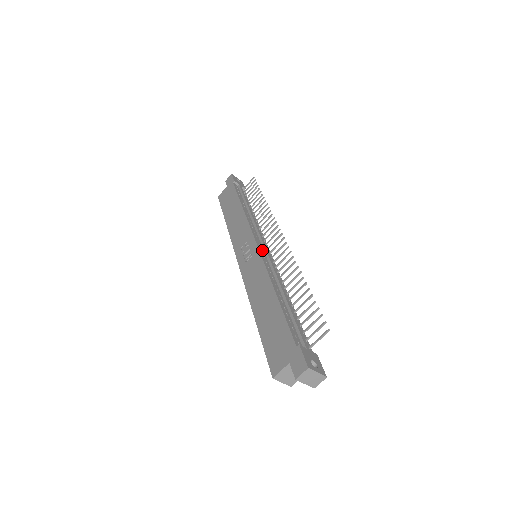
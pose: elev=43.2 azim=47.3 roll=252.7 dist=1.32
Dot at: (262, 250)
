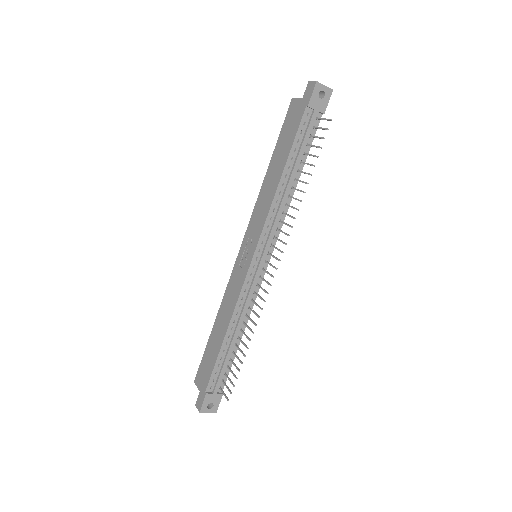
Dot at: (254, 268)
